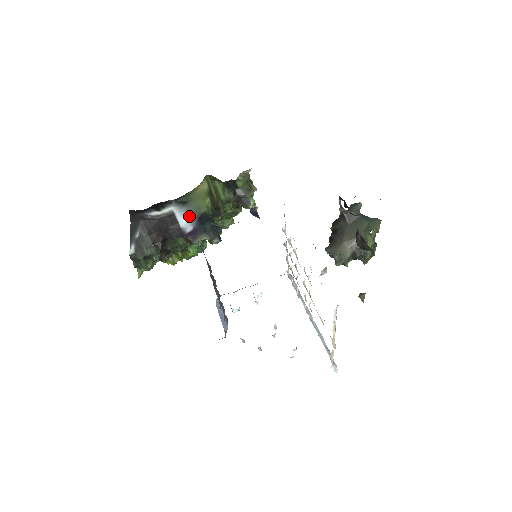
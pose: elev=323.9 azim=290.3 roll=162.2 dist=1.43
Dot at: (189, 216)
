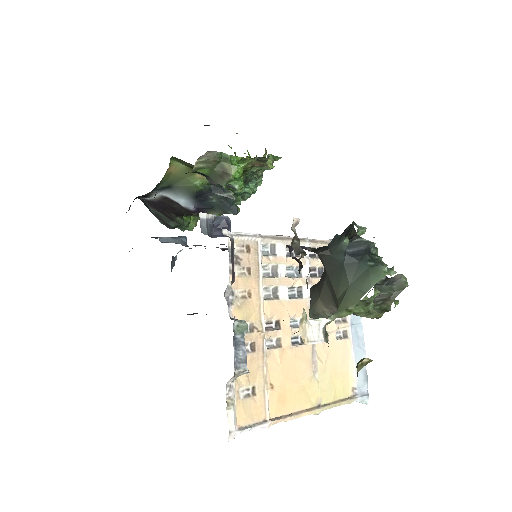
Dot at: (184, 196)
